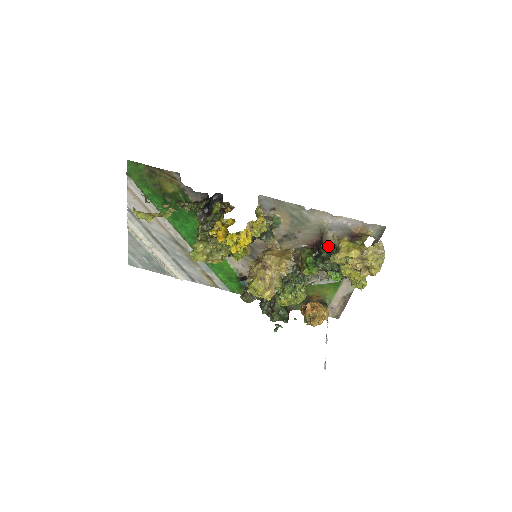
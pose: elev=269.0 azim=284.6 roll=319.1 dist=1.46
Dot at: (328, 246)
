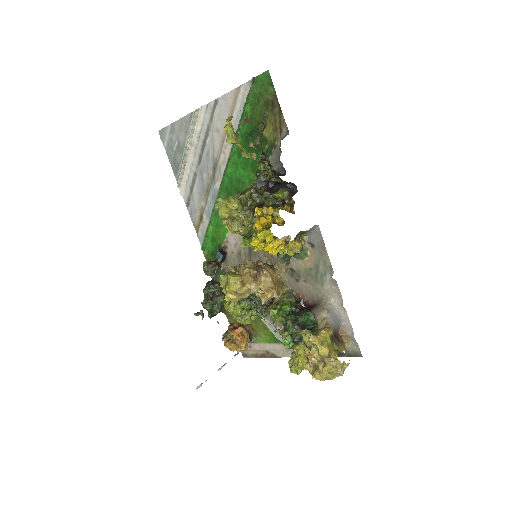
Dot at: (312, 319)
